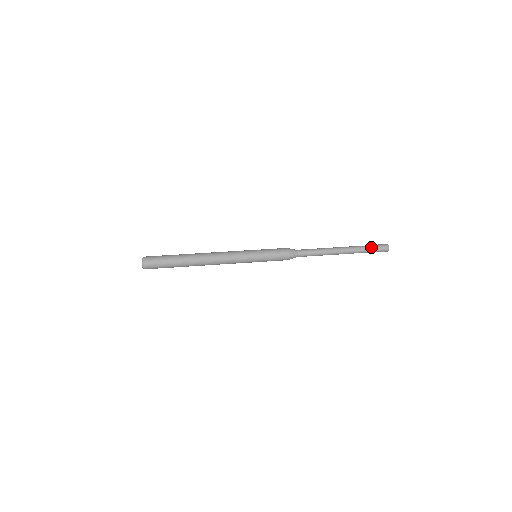
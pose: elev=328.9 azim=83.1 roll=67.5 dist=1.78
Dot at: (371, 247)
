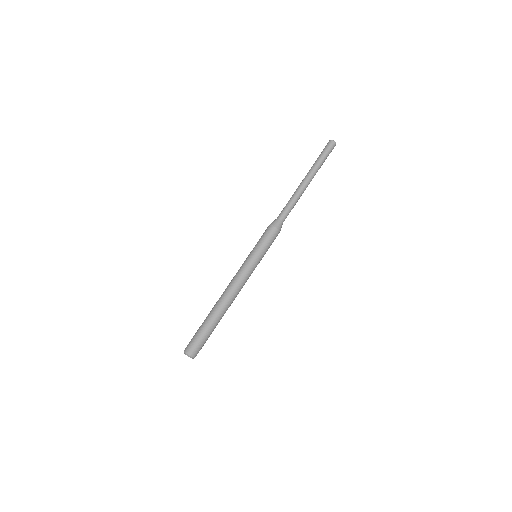
Dot at: occluded
